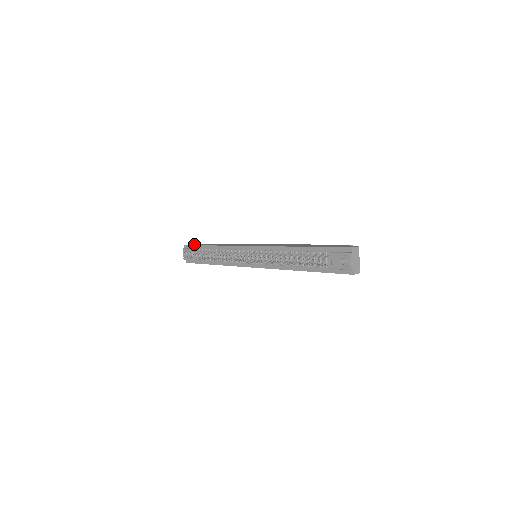
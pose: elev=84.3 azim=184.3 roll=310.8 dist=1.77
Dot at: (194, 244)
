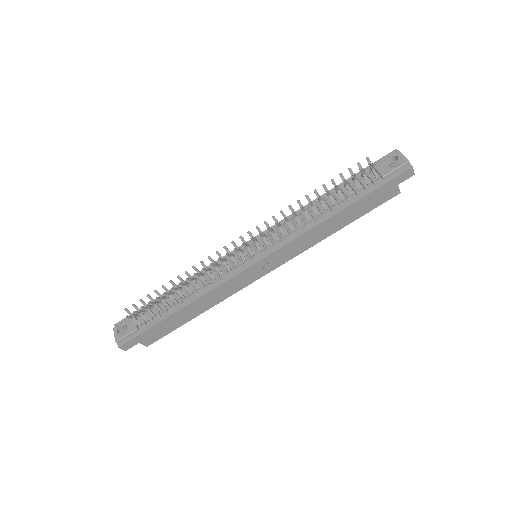
Dot at: occluded
